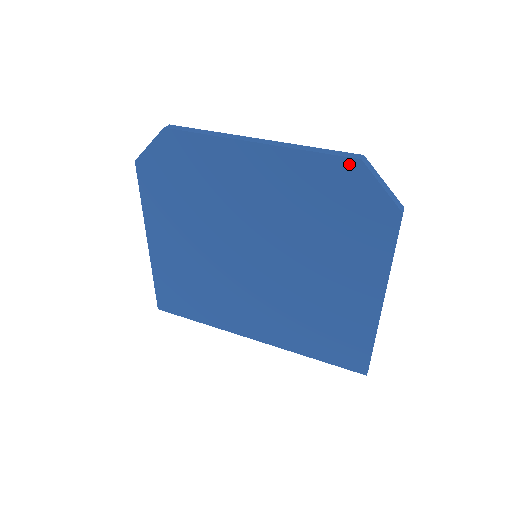
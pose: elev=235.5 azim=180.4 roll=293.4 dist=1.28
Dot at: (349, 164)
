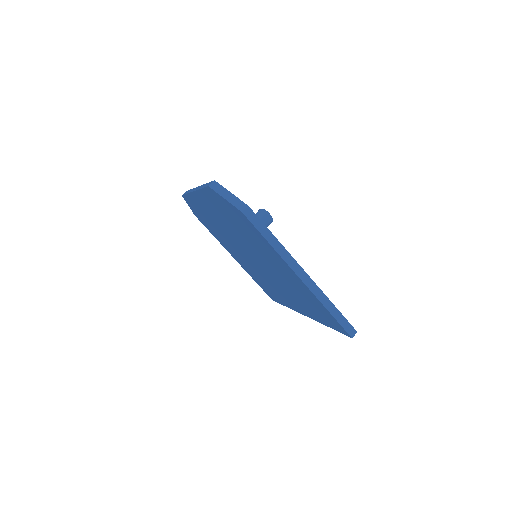
Dot at: (210, 191)
